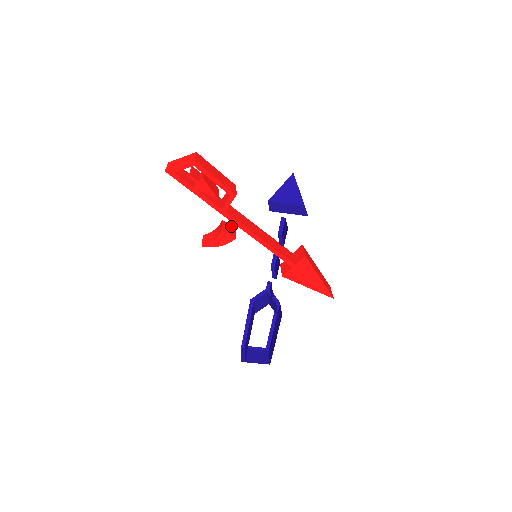
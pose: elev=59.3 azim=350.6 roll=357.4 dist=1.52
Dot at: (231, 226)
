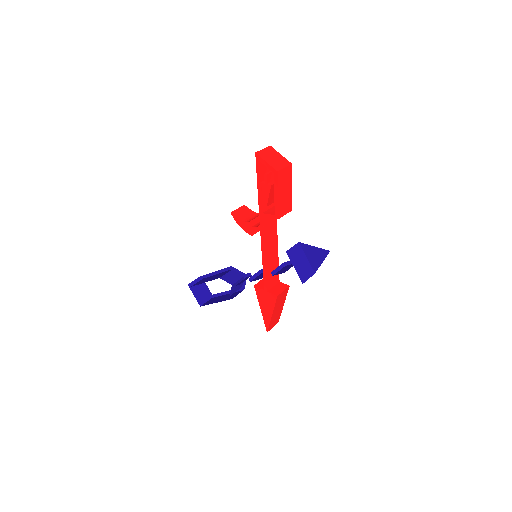
Dot at: (257, 227)
